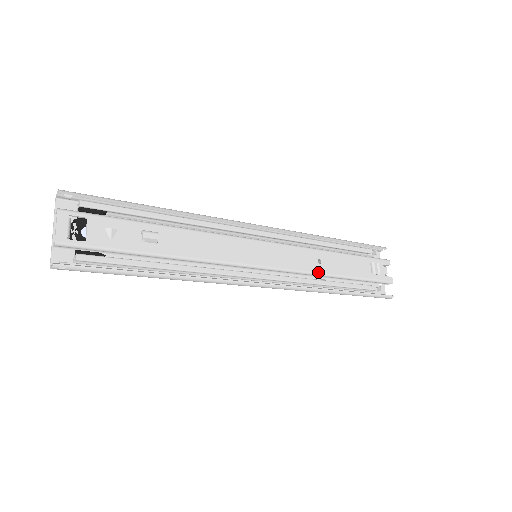
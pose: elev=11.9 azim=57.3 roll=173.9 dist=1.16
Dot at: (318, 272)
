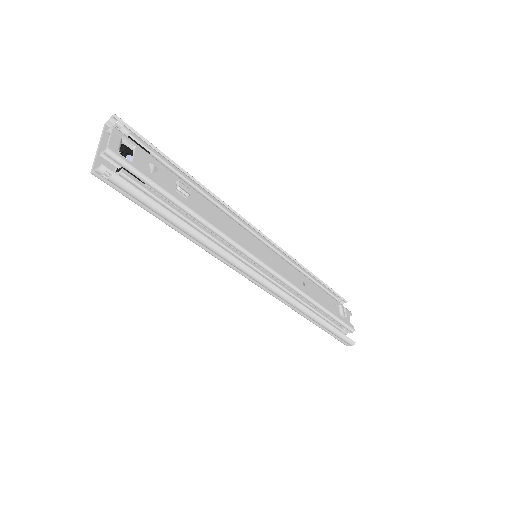
Dot at: (303, 291)
